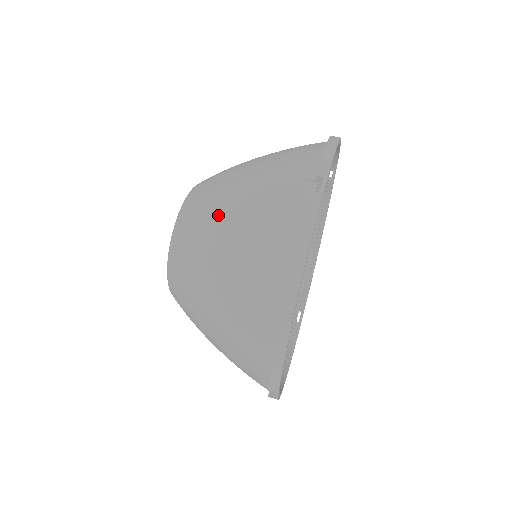
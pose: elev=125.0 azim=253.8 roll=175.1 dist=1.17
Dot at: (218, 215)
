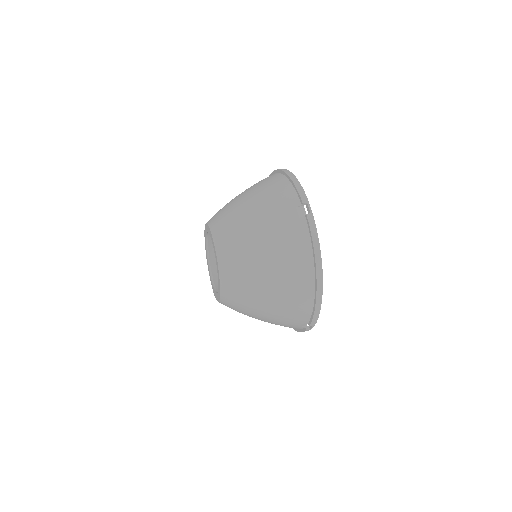
Dot at: (251, 243)
